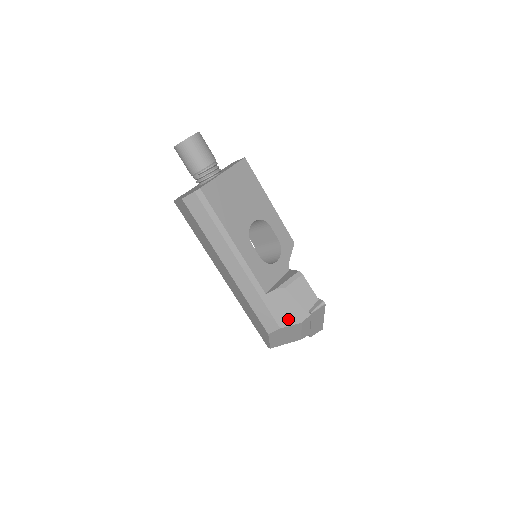
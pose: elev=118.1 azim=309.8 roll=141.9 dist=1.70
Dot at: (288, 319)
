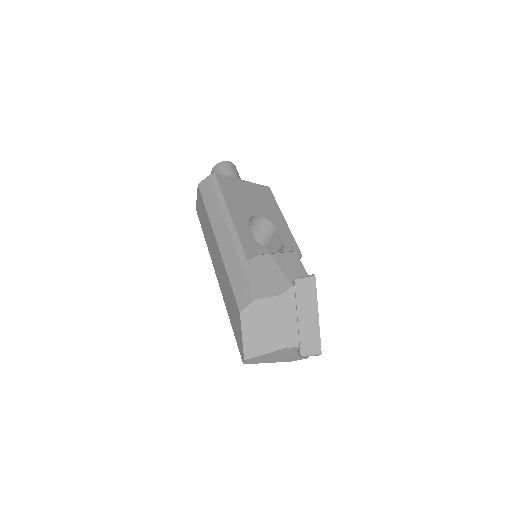
Dot at: (266, 289)
